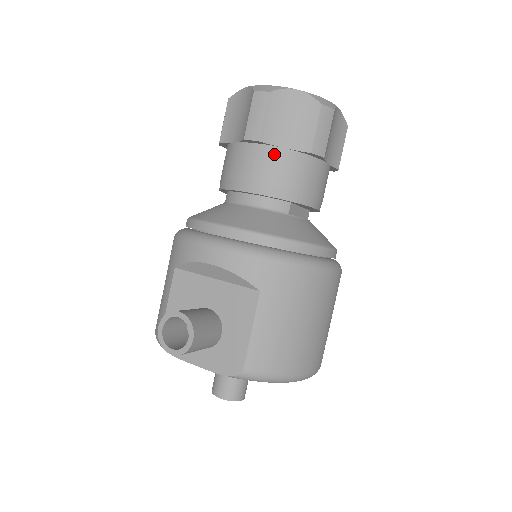
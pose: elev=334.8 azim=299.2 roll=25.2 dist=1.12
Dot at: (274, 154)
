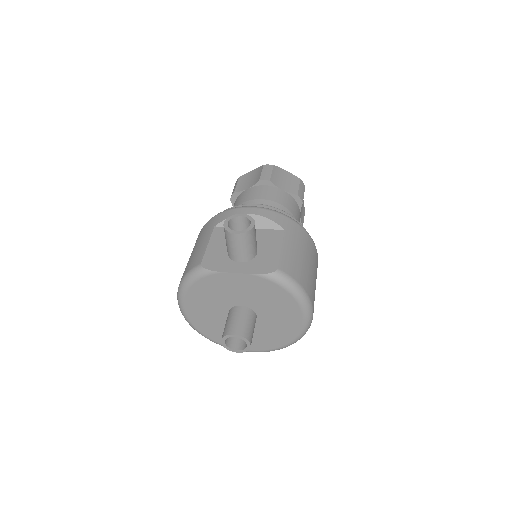
Dot at: (277, 190)
